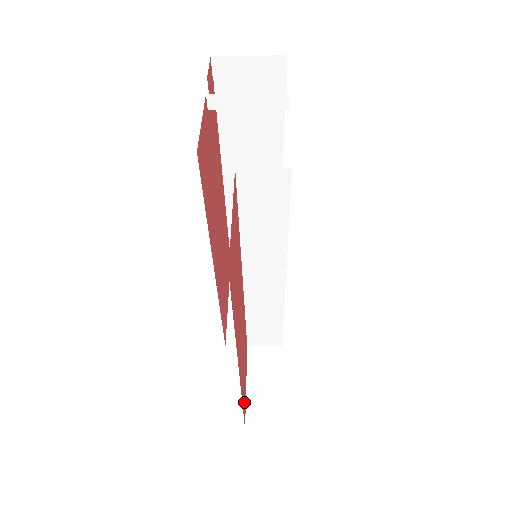
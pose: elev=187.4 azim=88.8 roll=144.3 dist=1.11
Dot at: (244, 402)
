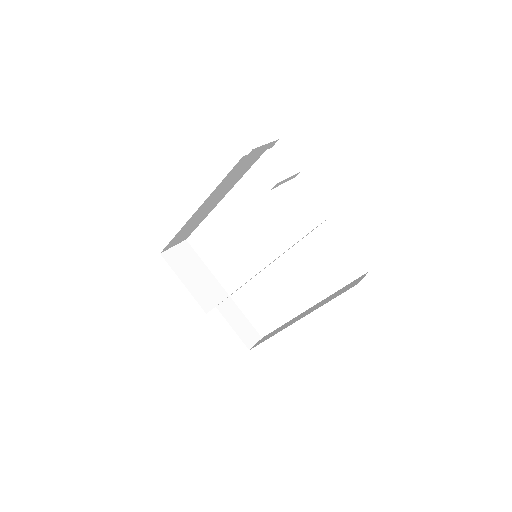
Dot at: occluded
